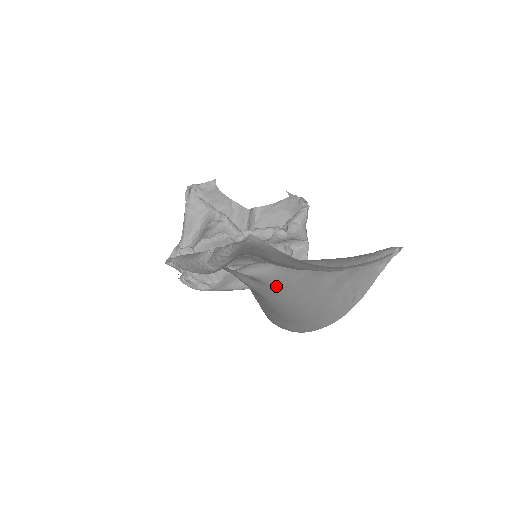
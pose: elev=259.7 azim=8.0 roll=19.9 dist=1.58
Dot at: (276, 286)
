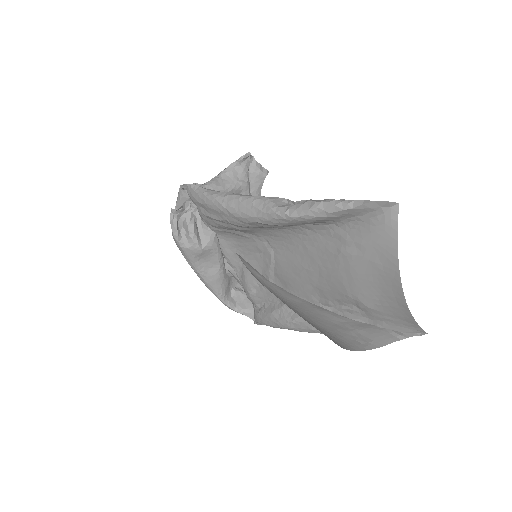
Dot at: (270, 291)
